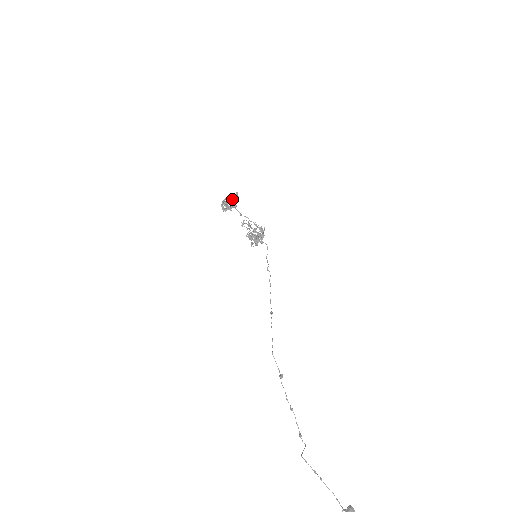
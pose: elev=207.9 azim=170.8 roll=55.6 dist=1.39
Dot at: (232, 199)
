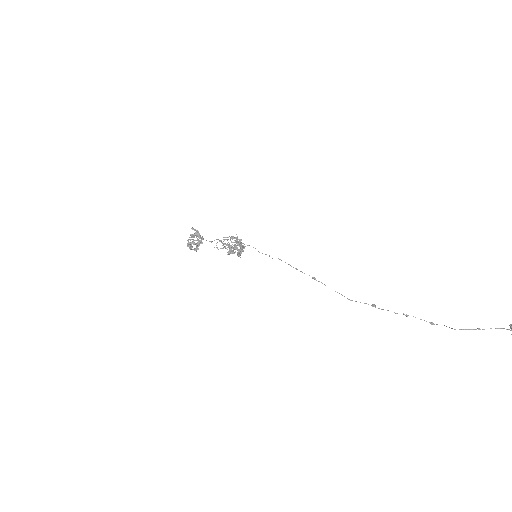
Dot at: (194, 236)
